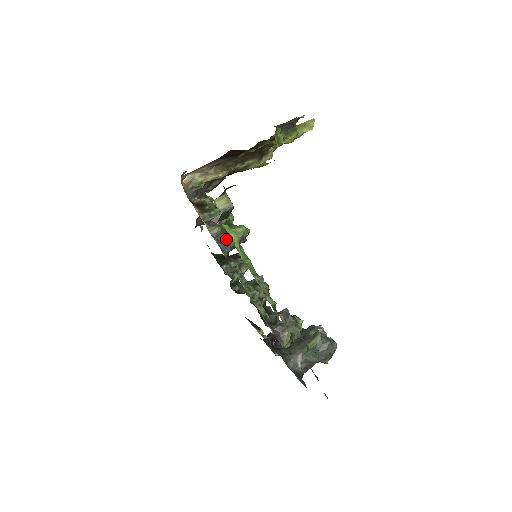
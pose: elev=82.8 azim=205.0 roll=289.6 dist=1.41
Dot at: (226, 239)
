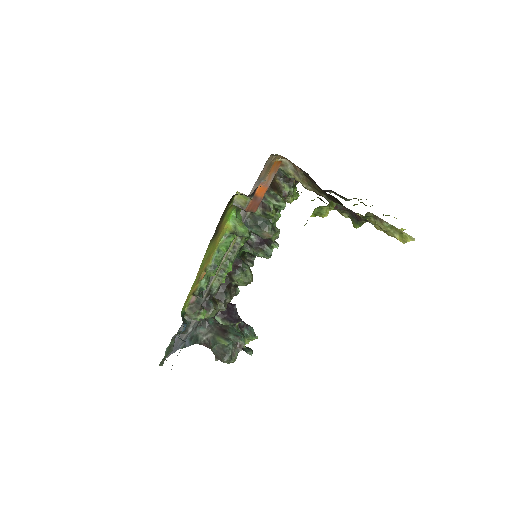
Dot at: (254, 223)
